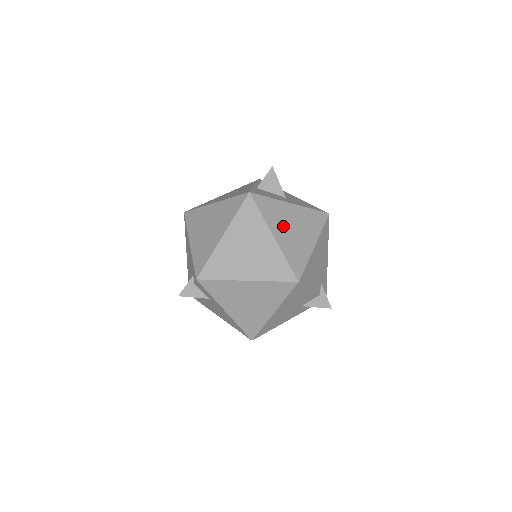
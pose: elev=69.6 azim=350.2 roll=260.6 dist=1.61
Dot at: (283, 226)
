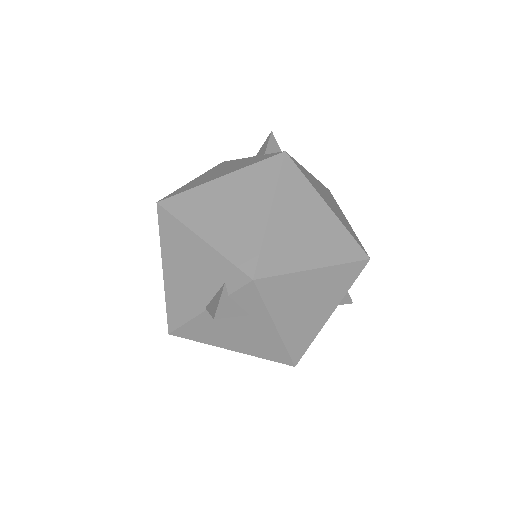
Dot at: (324, 196)
